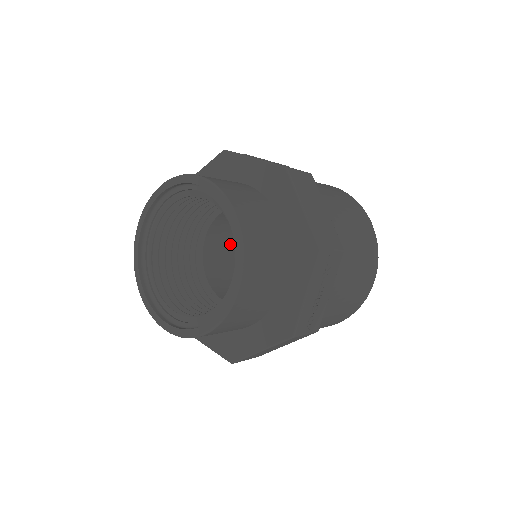
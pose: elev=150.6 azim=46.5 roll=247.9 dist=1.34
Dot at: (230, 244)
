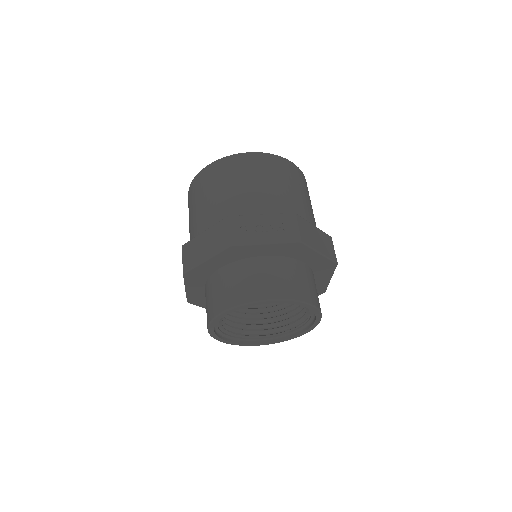
Dot at: occluded
